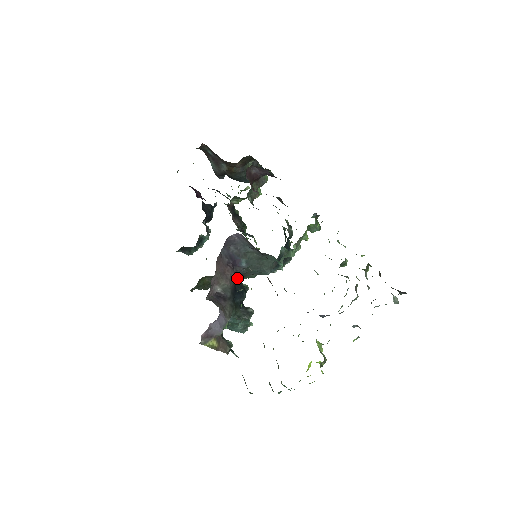
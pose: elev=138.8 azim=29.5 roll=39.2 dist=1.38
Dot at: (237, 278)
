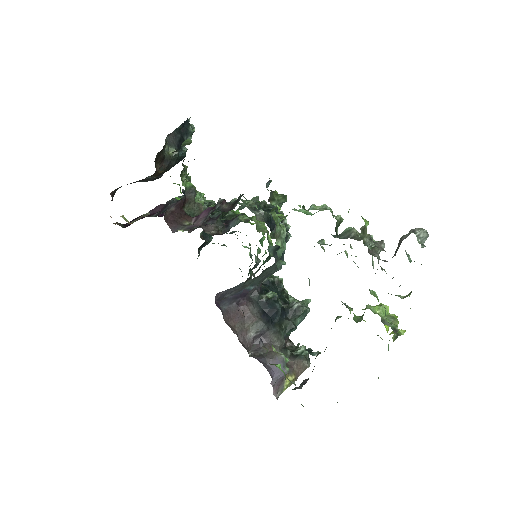
Dot at: (258, 300)
